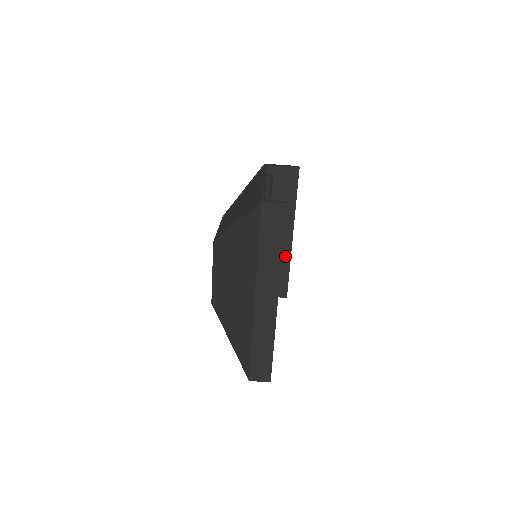
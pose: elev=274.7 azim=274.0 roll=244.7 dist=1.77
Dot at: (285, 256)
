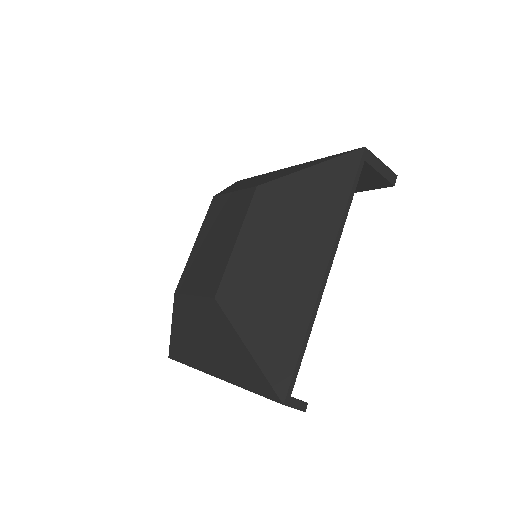
Dot at: occluded
